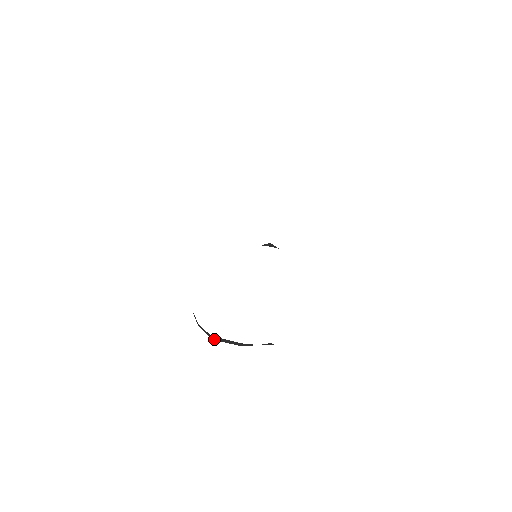
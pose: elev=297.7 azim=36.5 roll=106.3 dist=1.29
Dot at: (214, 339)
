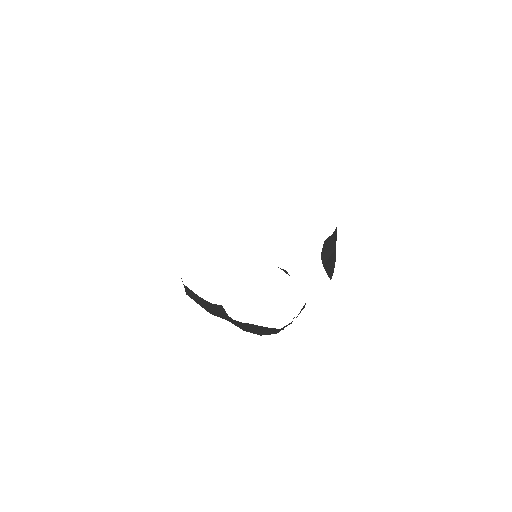
Dot at: (187, 293)
